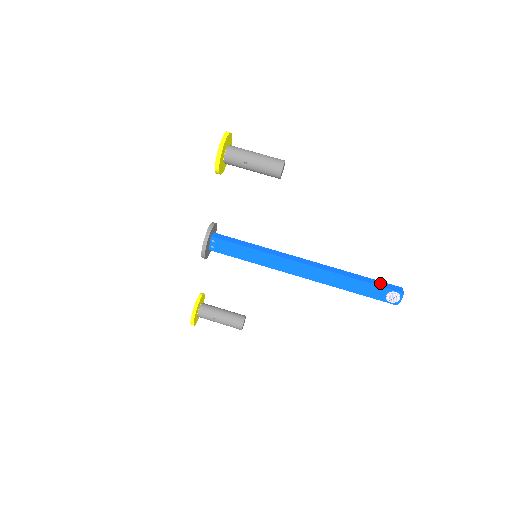
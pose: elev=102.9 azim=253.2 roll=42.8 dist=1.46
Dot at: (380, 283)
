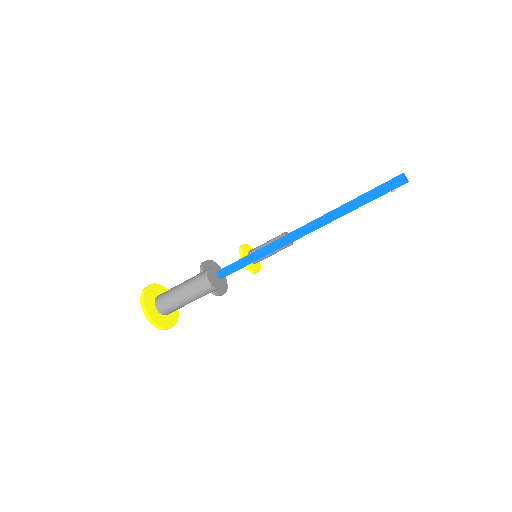
Dot at: (376, 192)
